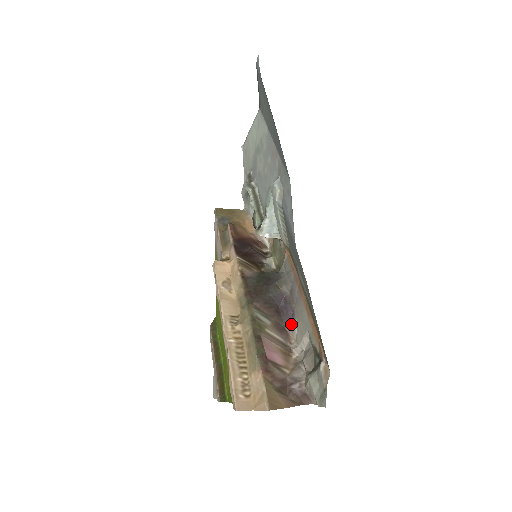
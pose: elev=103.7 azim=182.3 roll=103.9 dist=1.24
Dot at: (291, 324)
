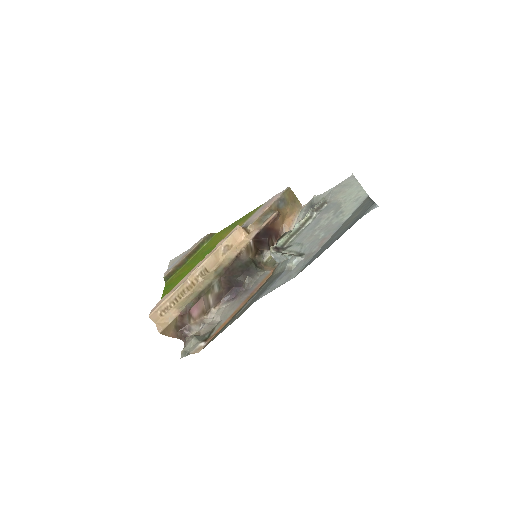
Dot at: (227, 300)
